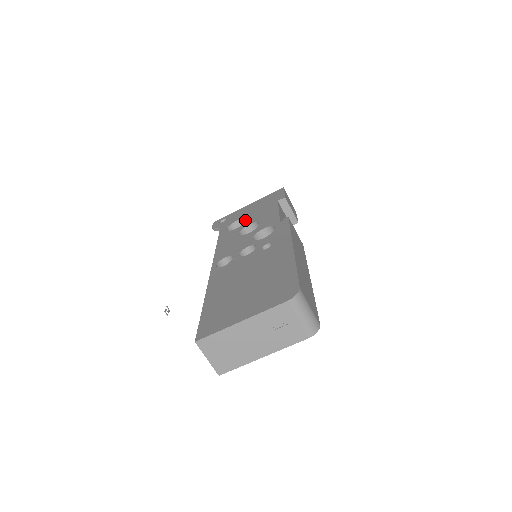
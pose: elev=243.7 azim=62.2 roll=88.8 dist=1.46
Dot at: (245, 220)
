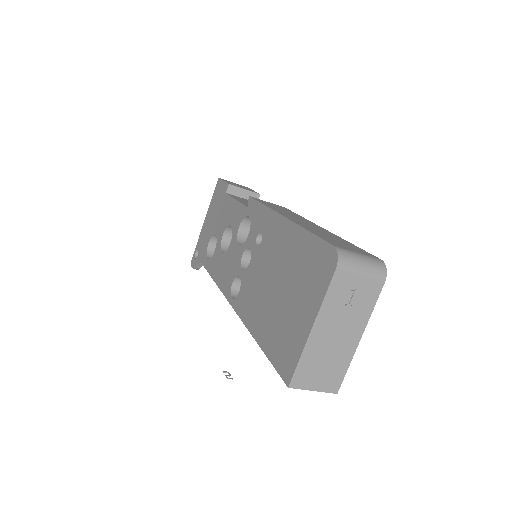
Dot at: (215, 236)
